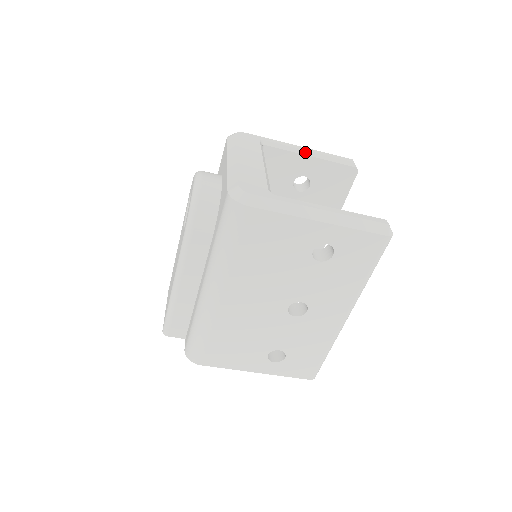
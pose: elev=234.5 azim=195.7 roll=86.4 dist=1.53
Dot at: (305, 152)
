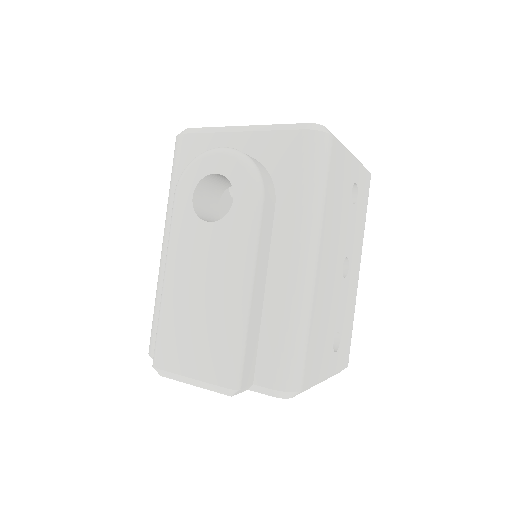
Dot at: occluded
